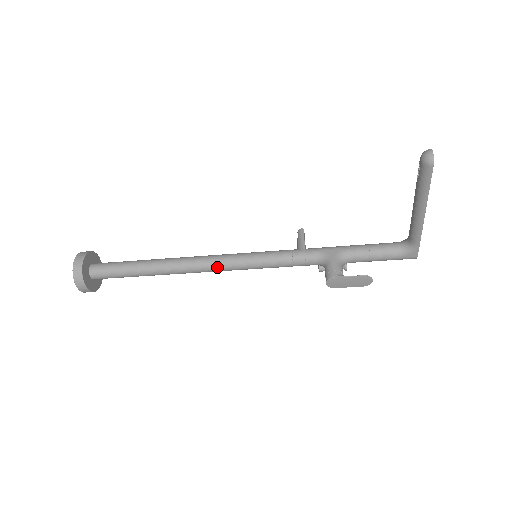
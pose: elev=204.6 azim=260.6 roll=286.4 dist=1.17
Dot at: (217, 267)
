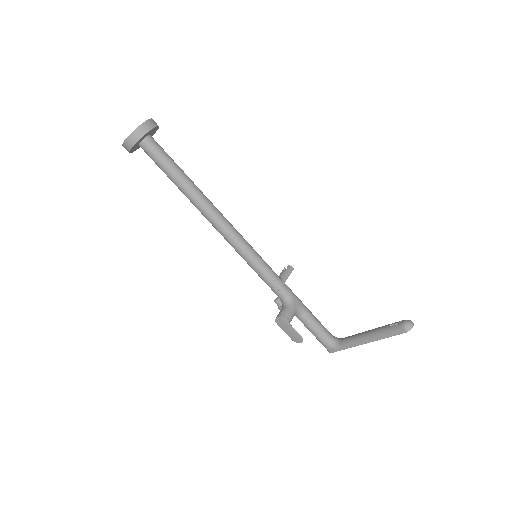
Dot at: (227, 235)
